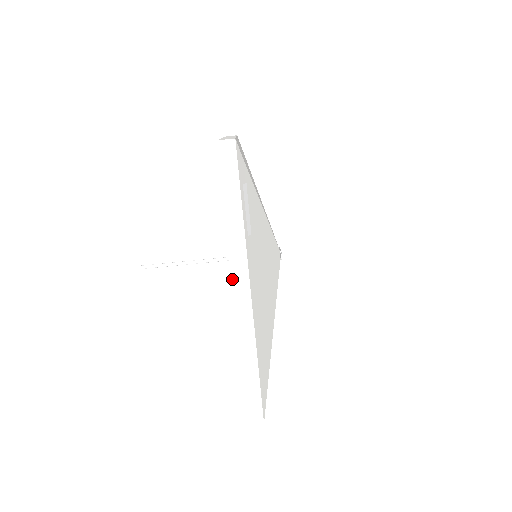
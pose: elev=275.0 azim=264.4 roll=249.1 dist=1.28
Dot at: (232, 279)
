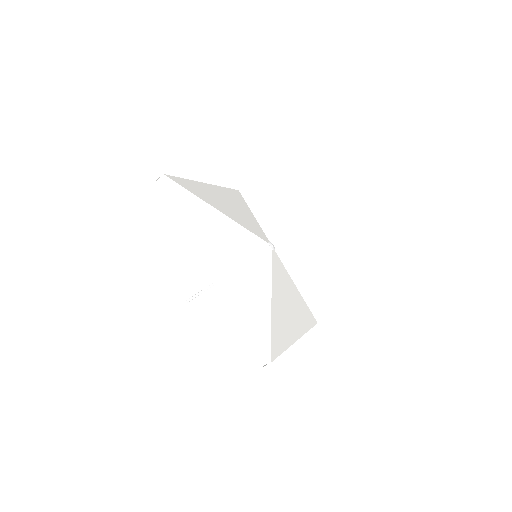
Dot at: (200, 261)
